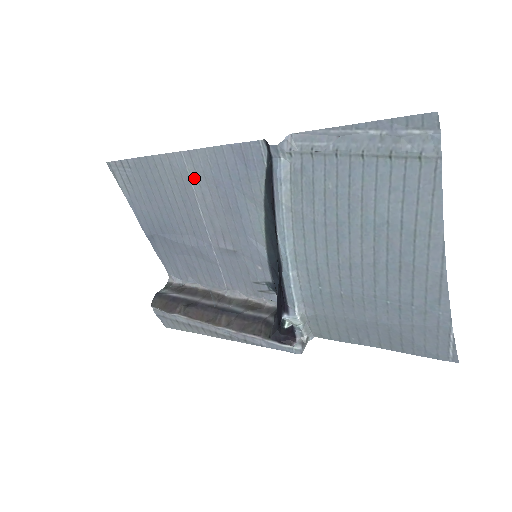
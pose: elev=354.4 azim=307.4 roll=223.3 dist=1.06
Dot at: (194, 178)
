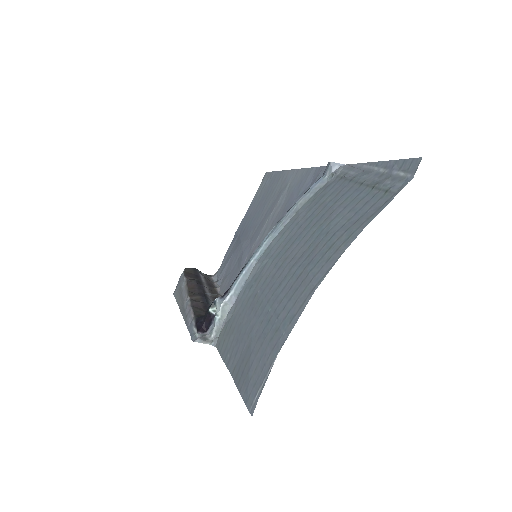
Dot at: (286, 191)
